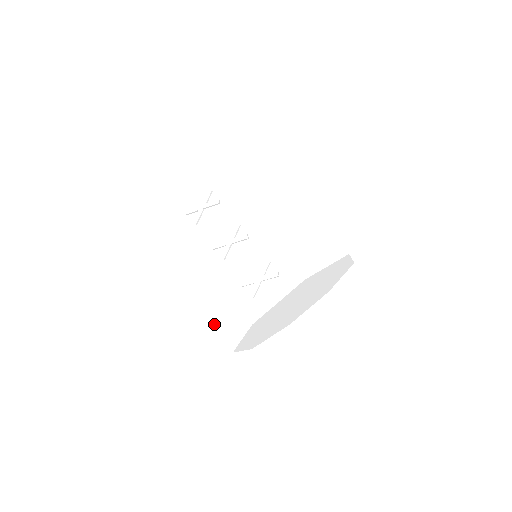
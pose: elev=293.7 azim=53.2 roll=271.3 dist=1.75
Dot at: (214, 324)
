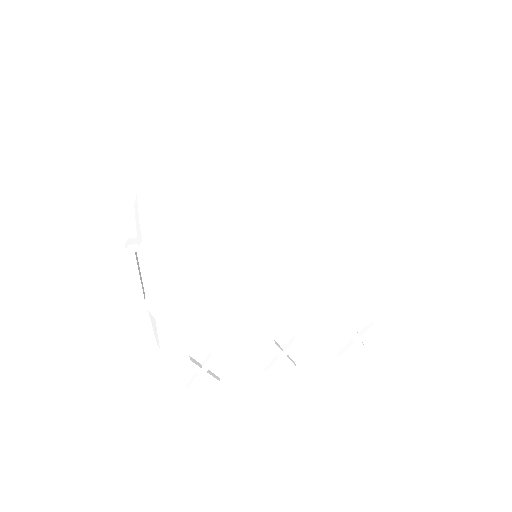
Dot at: occluded
